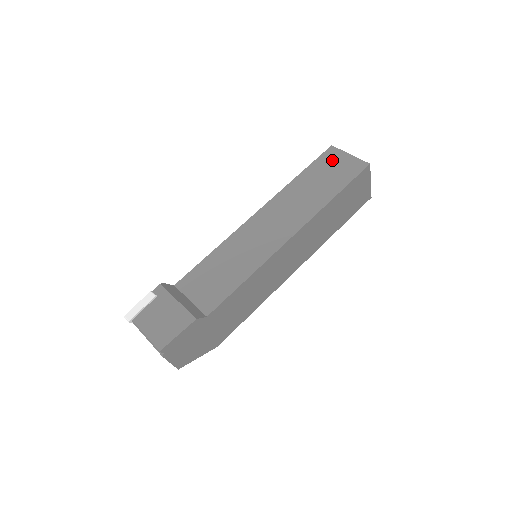
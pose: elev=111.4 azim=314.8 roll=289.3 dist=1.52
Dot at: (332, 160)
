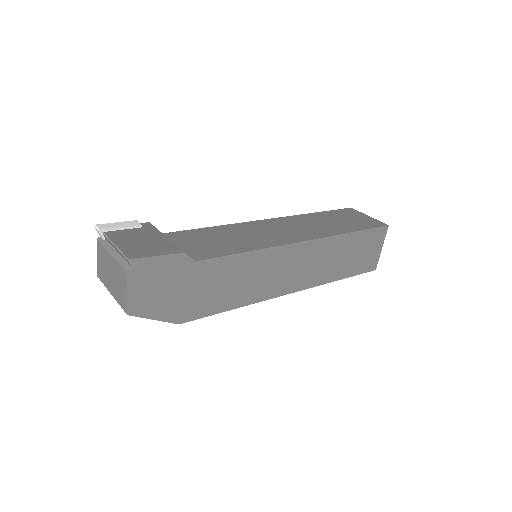
Dot at: (351, 214)
